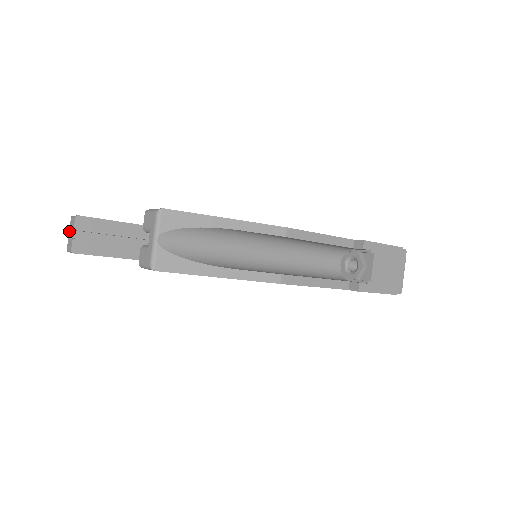
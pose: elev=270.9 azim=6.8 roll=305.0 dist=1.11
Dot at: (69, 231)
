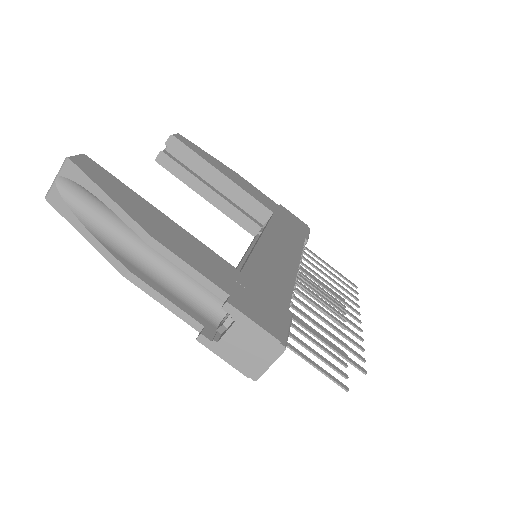
Dot at: occluded
